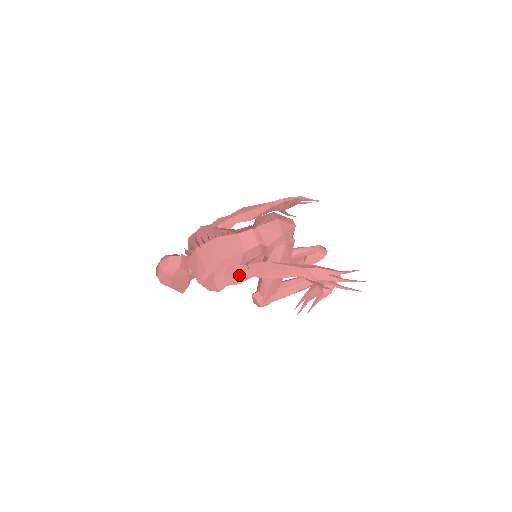
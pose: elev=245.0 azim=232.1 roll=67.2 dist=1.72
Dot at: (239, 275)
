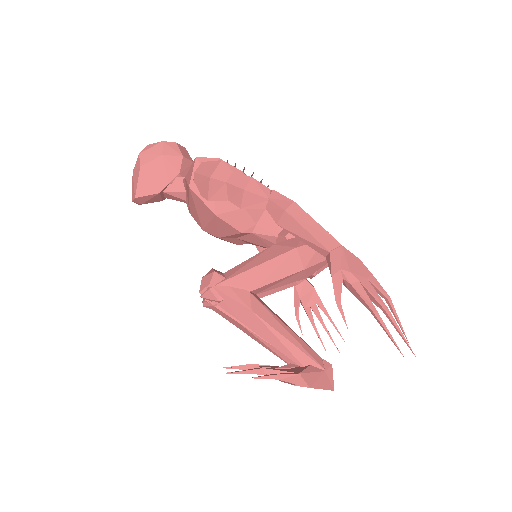
Dot at: (256, 181)
